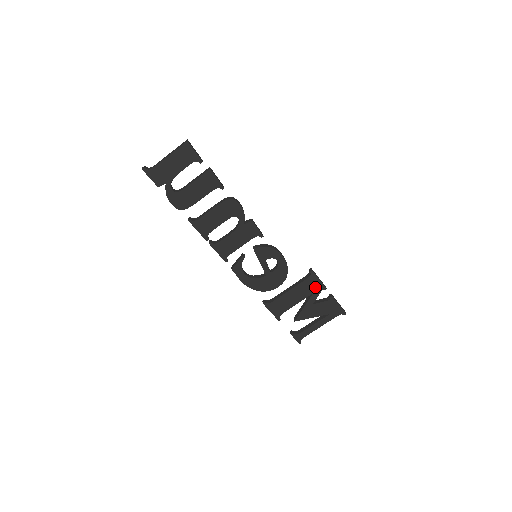
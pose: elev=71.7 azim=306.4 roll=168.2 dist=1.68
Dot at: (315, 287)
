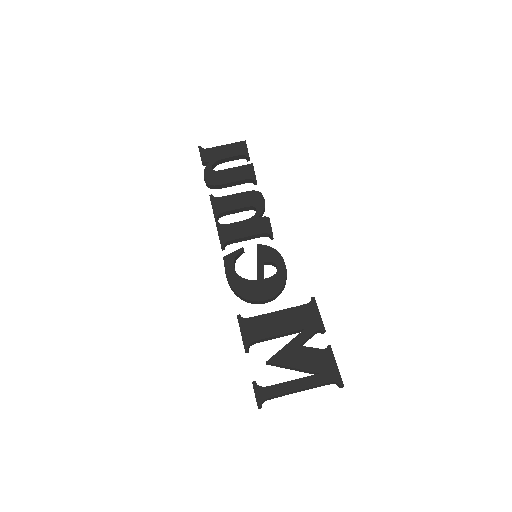
Dot at: (311, 321)
